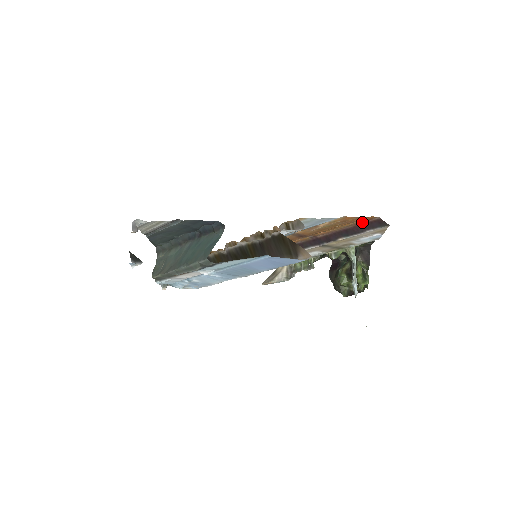
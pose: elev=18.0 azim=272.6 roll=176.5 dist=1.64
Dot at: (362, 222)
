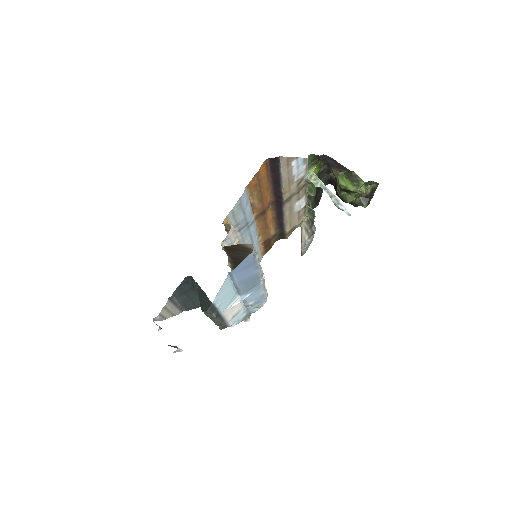
Dot at: (268, 171)
